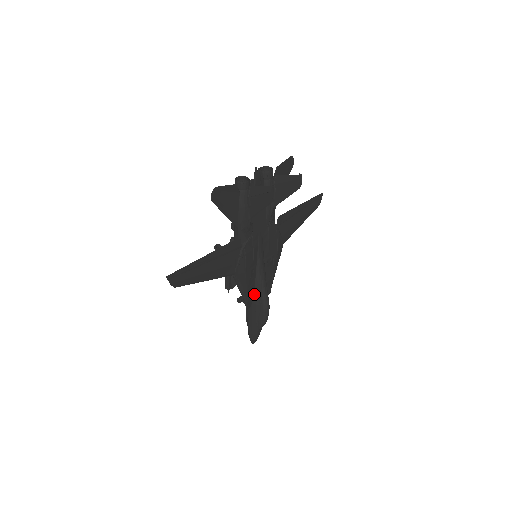
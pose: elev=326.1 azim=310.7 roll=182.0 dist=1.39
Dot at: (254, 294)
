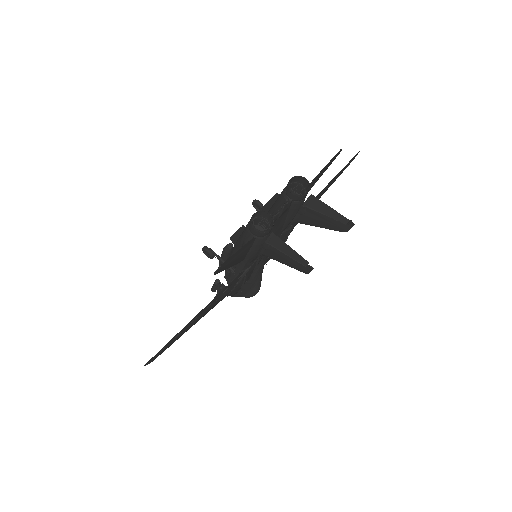
Dot at: occluded
